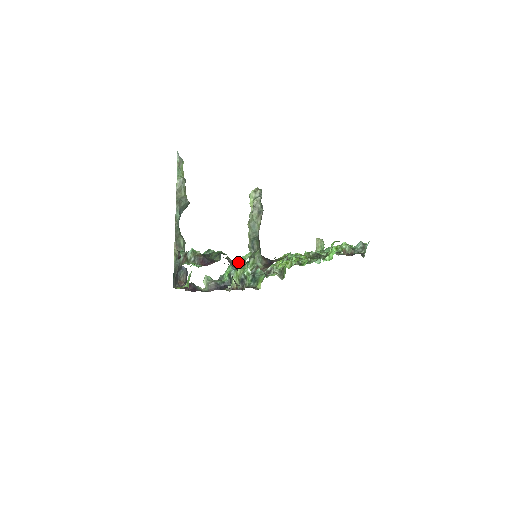
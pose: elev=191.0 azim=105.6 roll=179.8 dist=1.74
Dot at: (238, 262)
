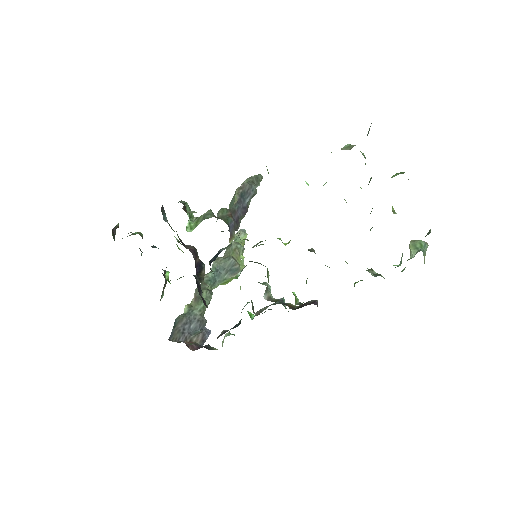
Dot at: occluded
